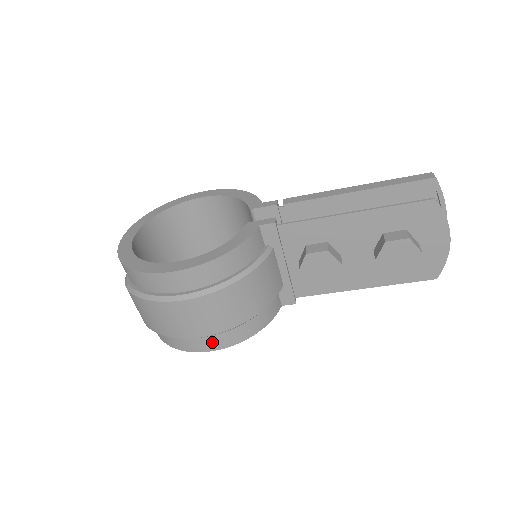
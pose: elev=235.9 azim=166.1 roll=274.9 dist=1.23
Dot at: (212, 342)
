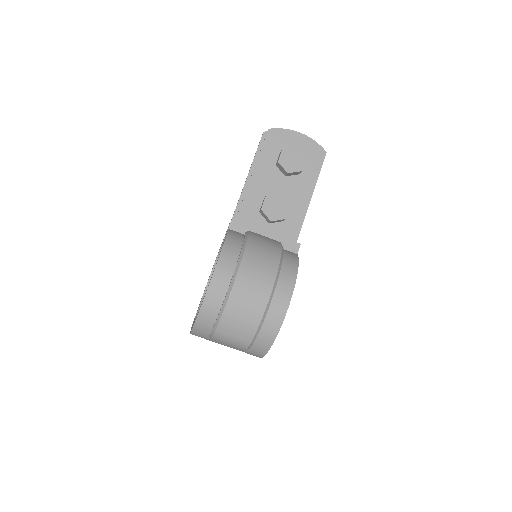
Dot at: (283, 294)
